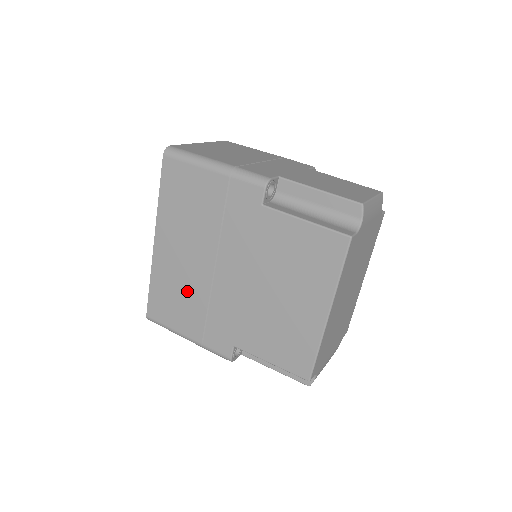
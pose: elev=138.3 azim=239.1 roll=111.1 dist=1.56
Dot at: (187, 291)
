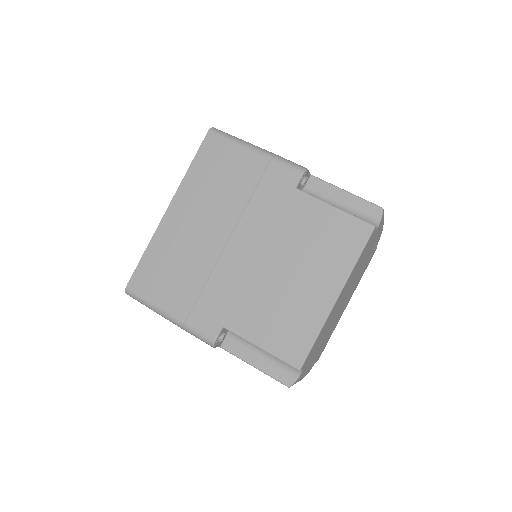
Dot at: (187, 263)
